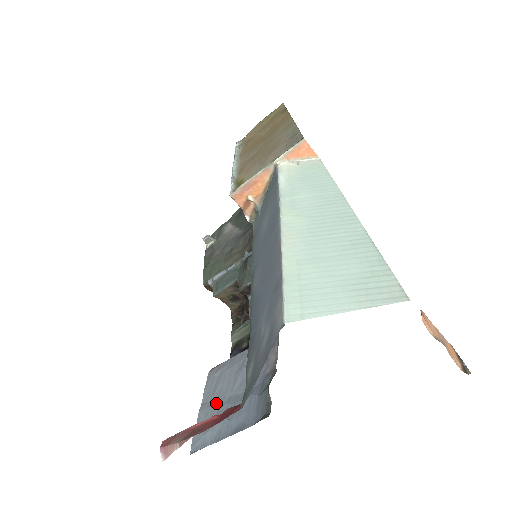
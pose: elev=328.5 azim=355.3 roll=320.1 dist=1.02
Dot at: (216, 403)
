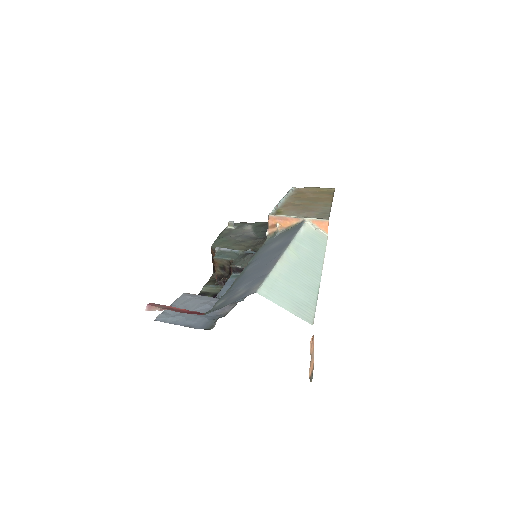
Dot at: occluded
